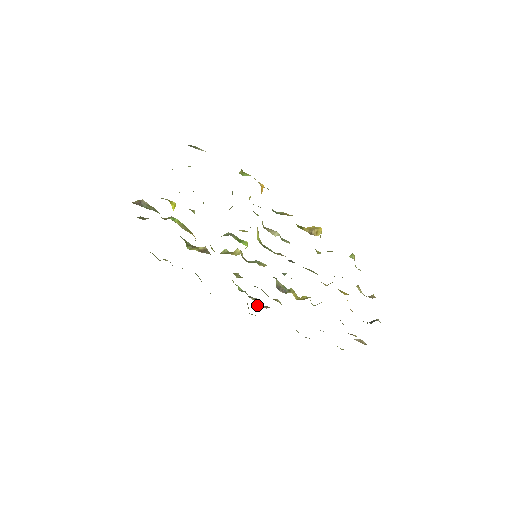
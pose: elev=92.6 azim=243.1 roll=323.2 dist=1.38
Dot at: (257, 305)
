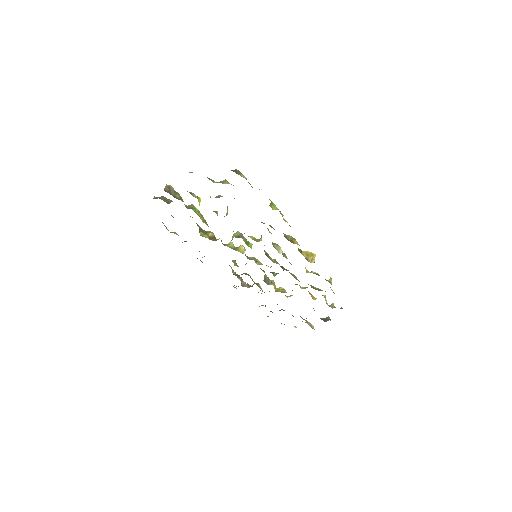
Dot at: (242, 284)
